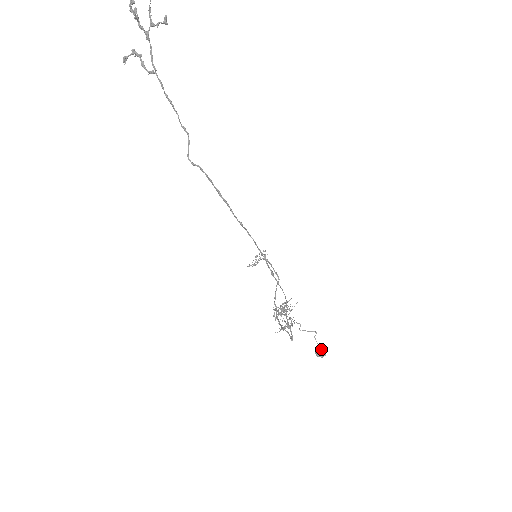
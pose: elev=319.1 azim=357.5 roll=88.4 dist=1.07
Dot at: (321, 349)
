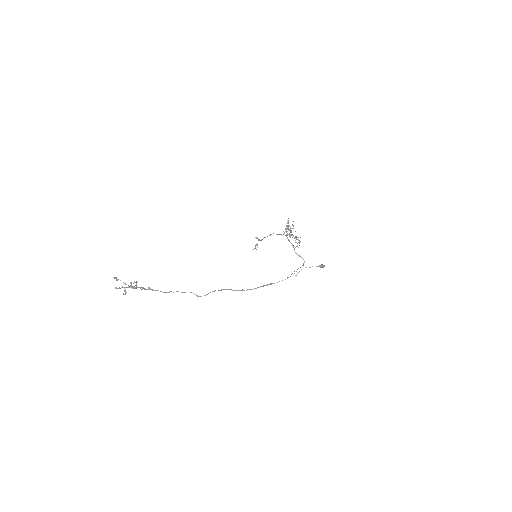
Dot at: (321, 266)
